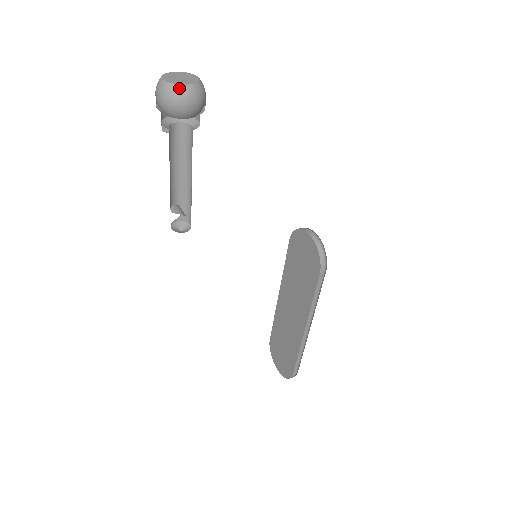
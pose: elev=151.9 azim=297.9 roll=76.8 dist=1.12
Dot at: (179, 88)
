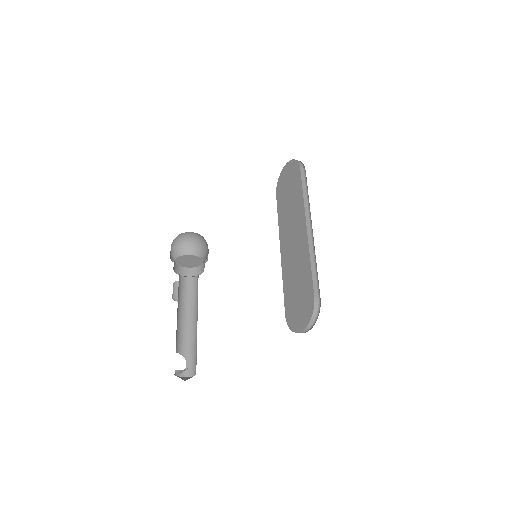
Dot at: (189, 233)
